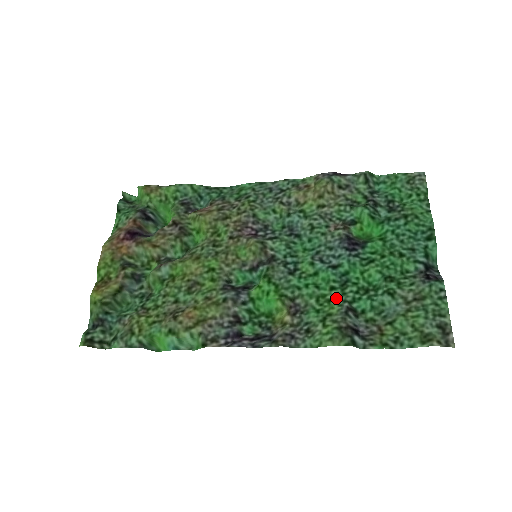
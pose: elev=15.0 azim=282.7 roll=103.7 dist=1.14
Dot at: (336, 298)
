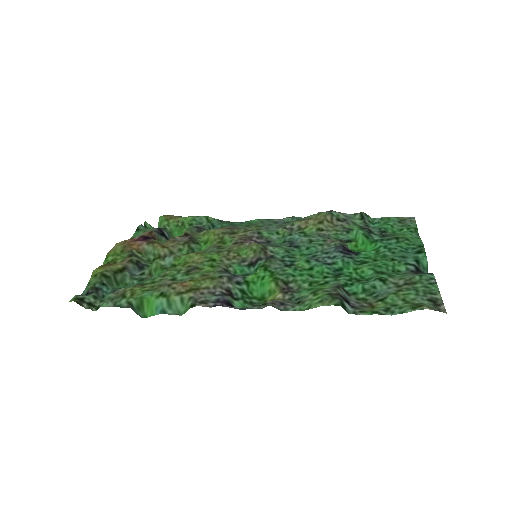
Dot at: (329, 282)
